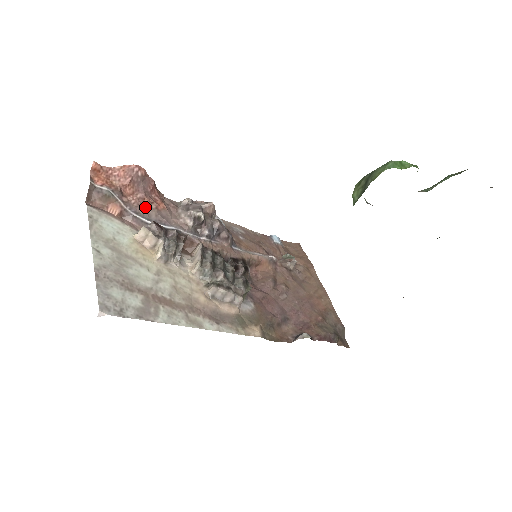
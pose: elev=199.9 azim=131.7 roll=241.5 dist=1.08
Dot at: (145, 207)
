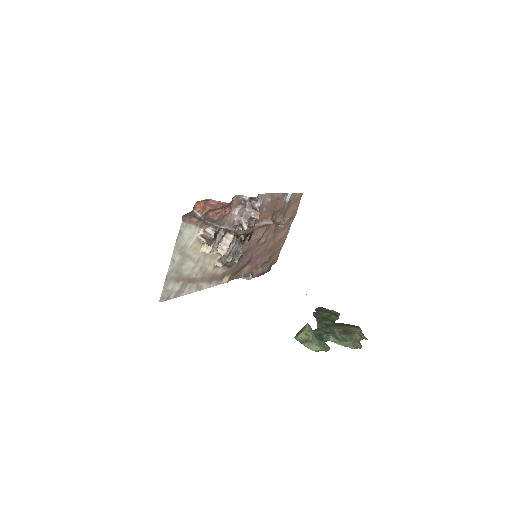
Dot at: (216, 219)
